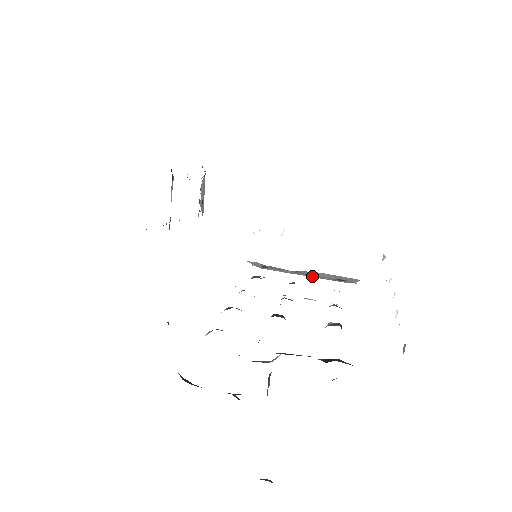
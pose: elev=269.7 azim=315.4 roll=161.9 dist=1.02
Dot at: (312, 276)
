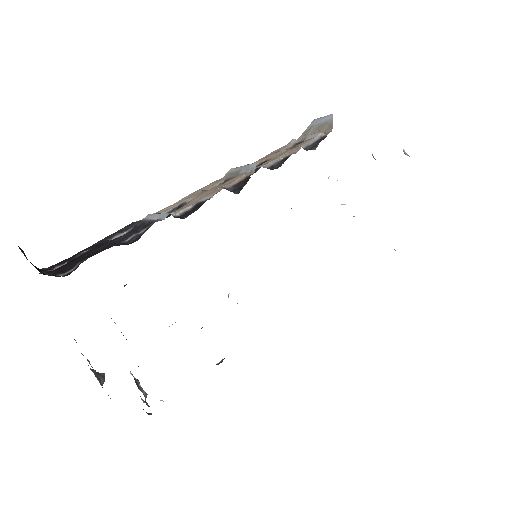
Dot at: occluded
